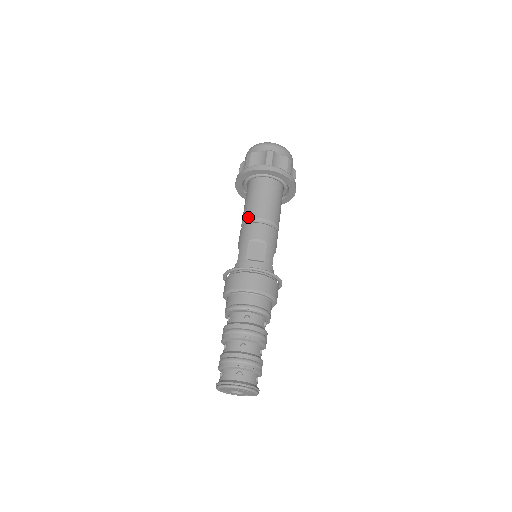
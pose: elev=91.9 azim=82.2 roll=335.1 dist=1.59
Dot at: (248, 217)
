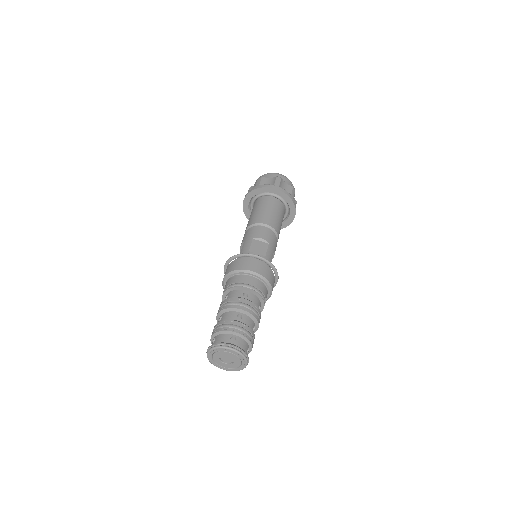
Dot at: (254, 222)
